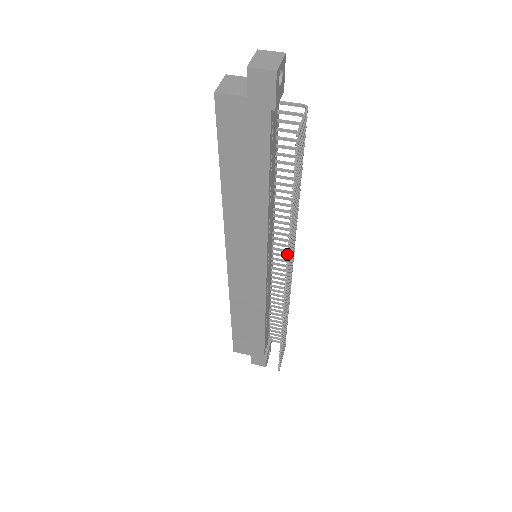
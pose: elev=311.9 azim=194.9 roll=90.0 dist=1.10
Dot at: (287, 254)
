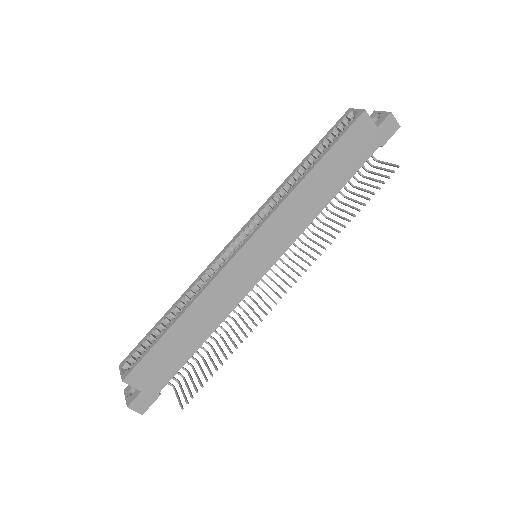
Dot at: occluded
